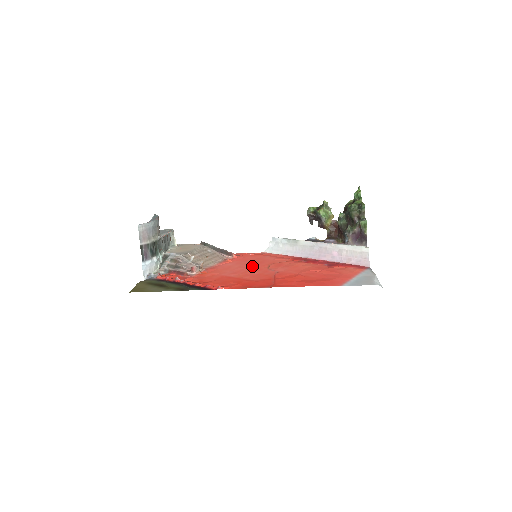
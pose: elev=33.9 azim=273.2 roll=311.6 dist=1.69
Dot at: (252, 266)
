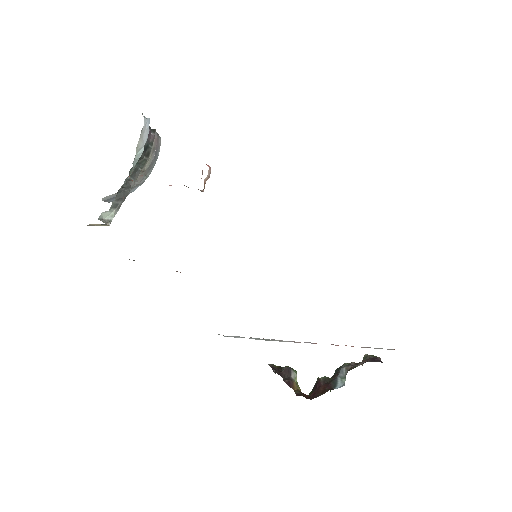
Dot at: occluded
